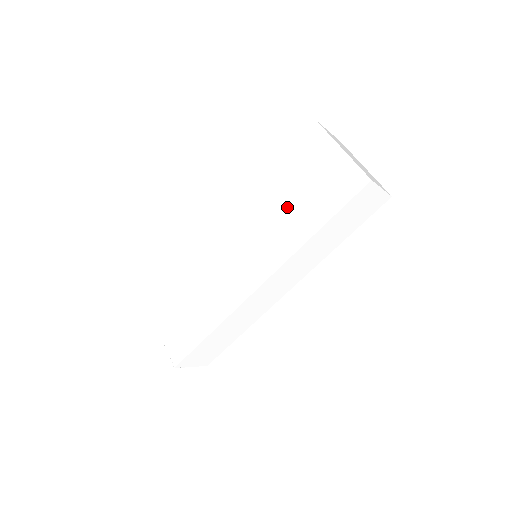
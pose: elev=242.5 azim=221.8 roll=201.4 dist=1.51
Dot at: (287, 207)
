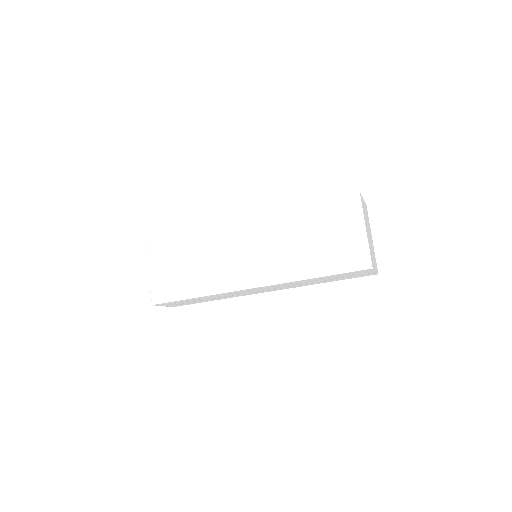
Dot at: (301, 244)
